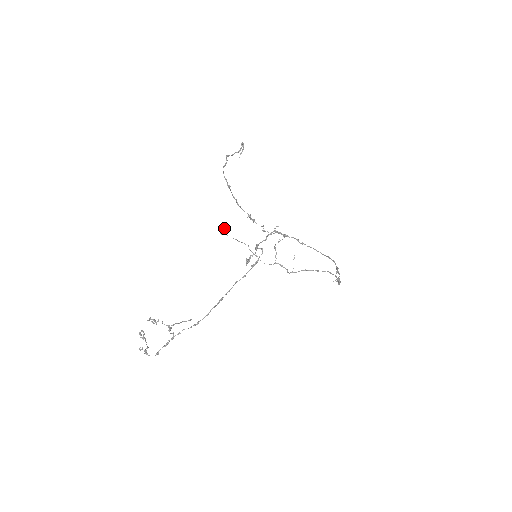
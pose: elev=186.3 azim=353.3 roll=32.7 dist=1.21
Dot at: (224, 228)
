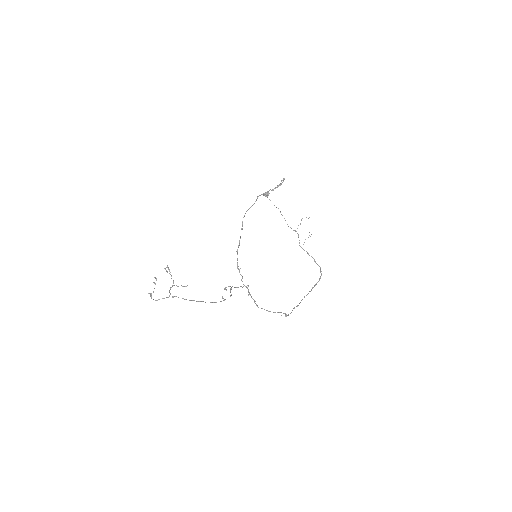
Dot at: (267, 192)
